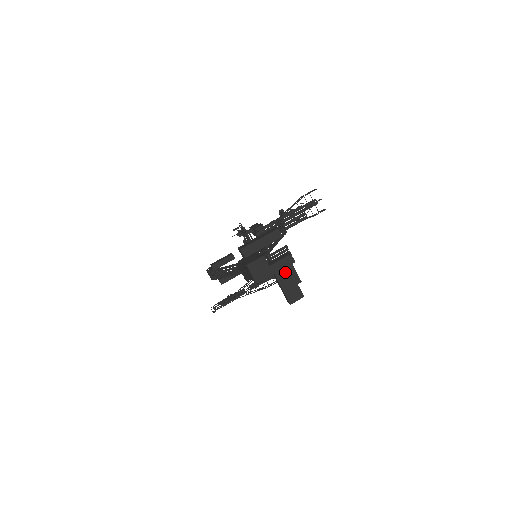
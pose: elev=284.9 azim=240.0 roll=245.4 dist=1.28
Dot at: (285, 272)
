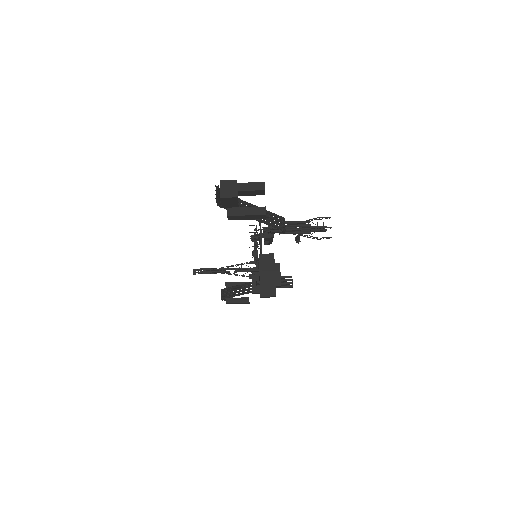
Dot at: (269, 266)
